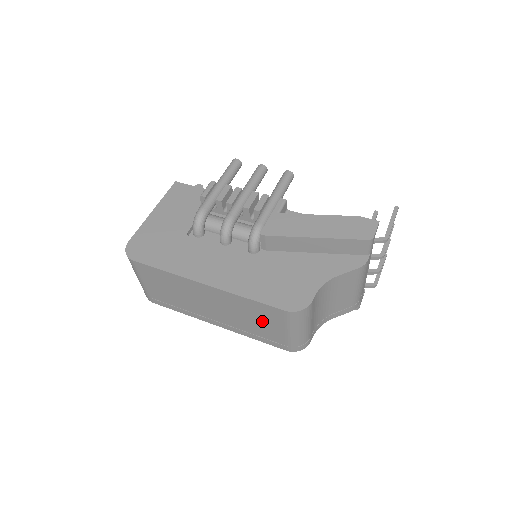
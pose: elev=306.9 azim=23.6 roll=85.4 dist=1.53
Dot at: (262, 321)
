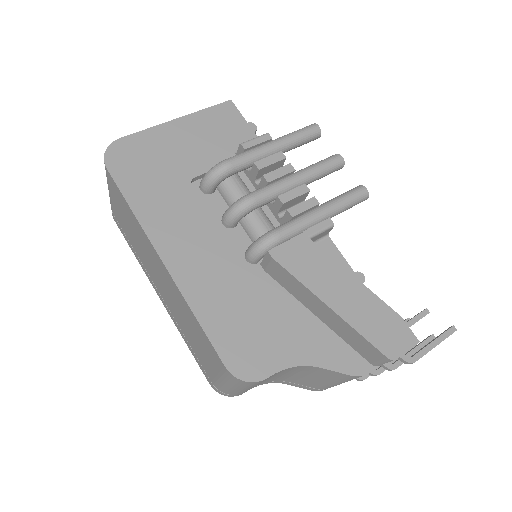
Dot at: (200, 345)
